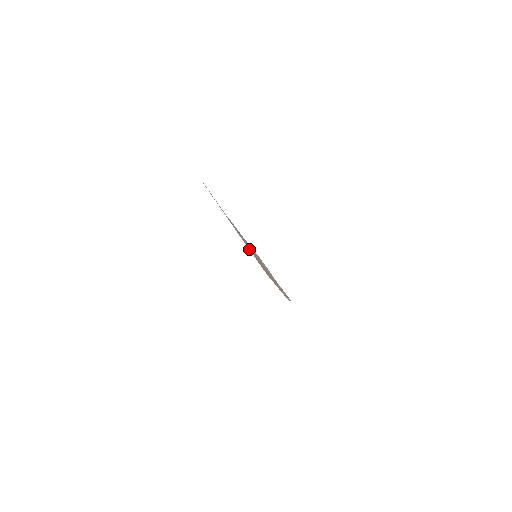
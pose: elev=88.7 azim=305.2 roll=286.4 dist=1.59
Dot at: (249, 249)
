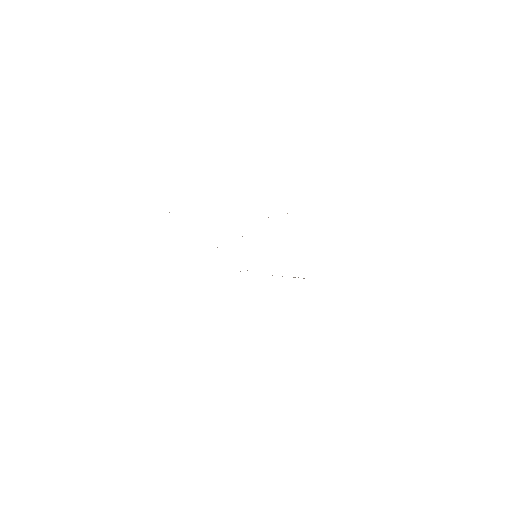
Dot at: occluded
